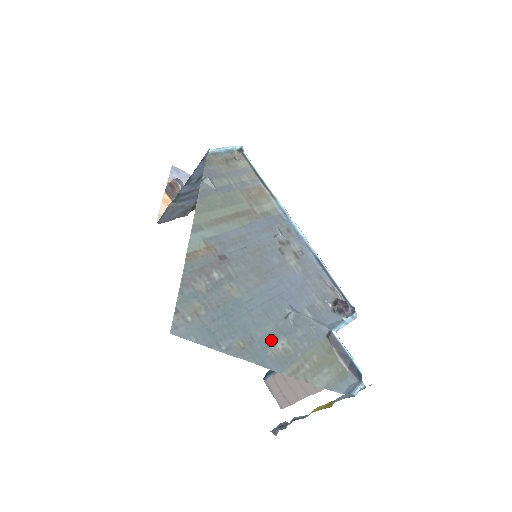
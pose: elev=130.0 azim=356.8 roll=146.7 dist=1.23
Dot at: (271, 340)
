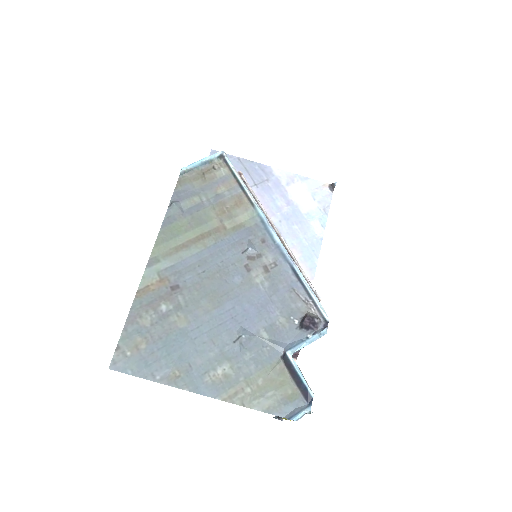
Dot at: (211, 366)
